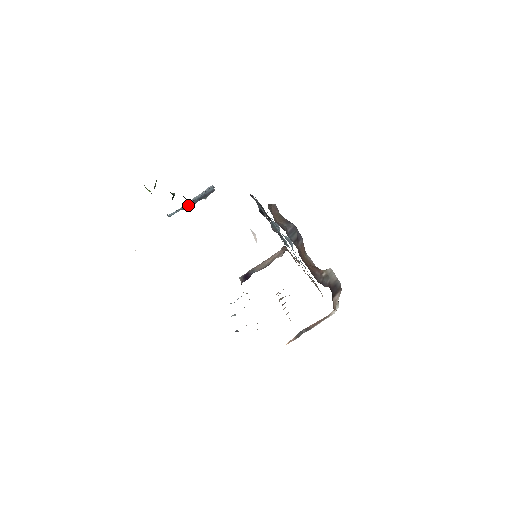
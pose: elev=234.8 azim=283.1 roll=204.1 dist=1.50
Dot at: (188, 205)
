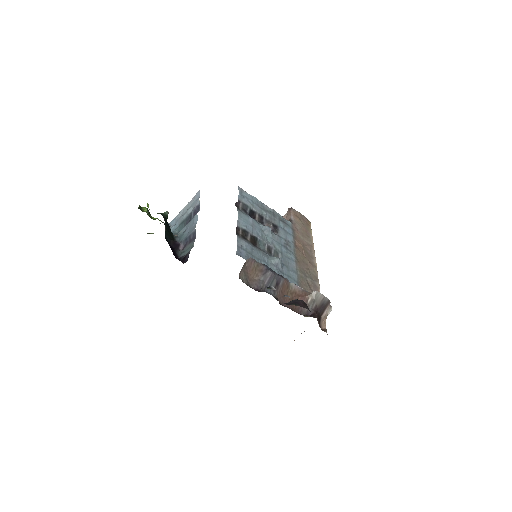
Dot at: (182, 224)
